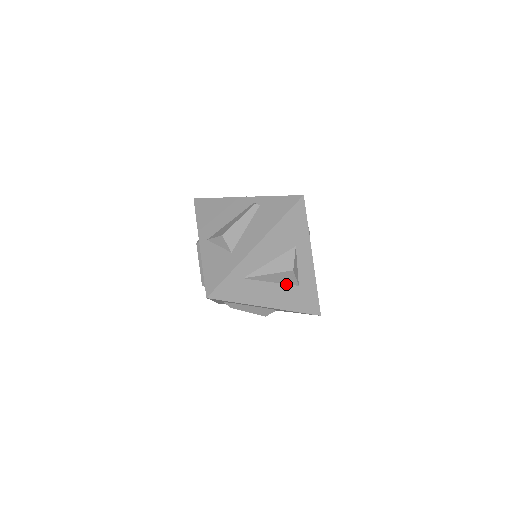
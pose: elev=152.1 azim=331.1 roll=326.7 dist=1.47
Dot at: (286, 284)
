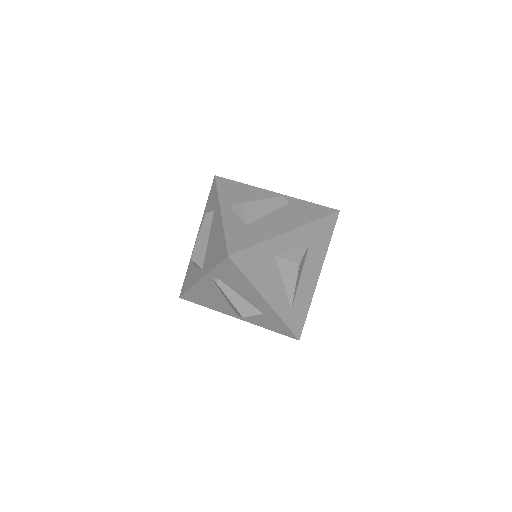
Dot at: (305, 260)
